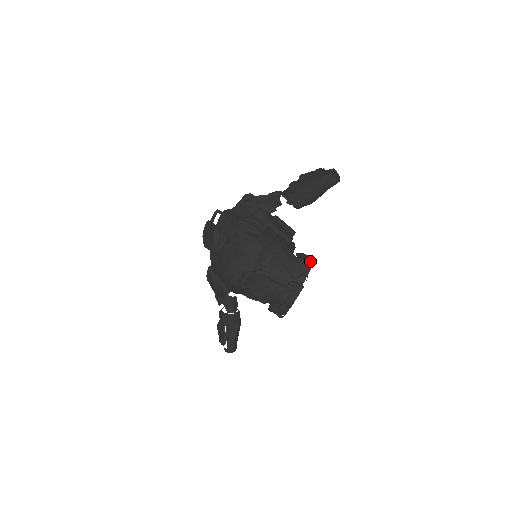
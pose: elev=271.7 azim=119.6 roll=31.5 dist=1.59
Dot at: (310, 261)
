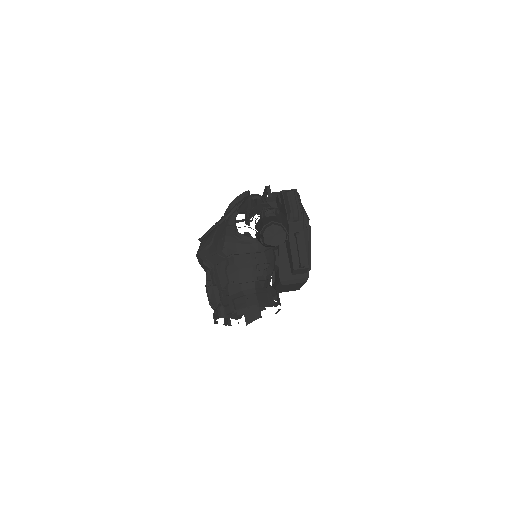
Dot at: (248, 302)
